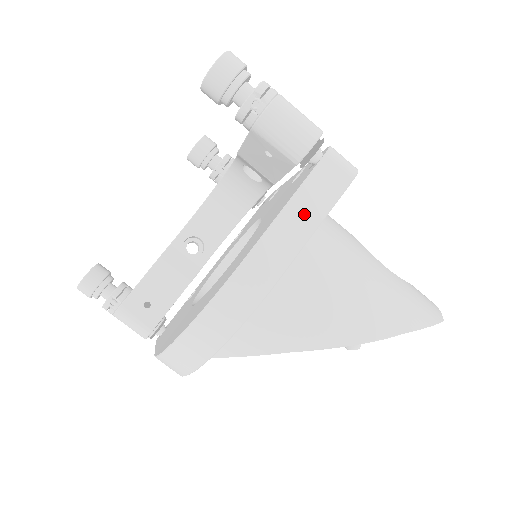
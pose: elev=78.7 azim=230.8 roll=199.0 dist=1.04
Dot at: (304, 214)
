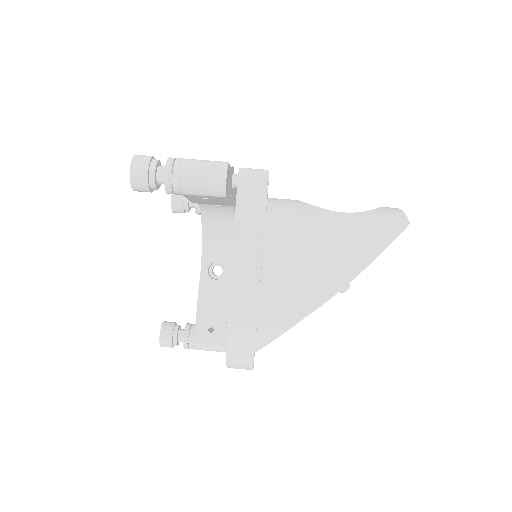
Dot at: (249, 228)
